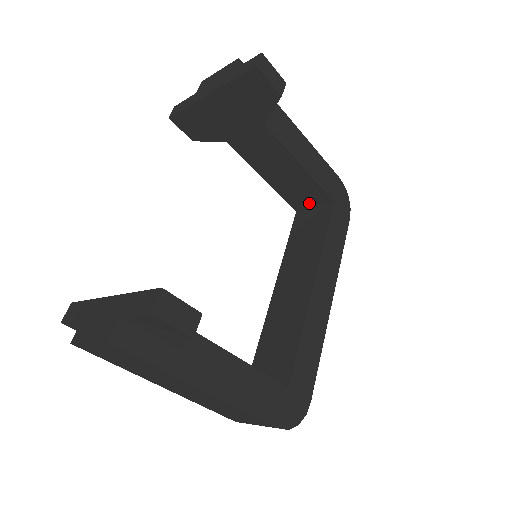
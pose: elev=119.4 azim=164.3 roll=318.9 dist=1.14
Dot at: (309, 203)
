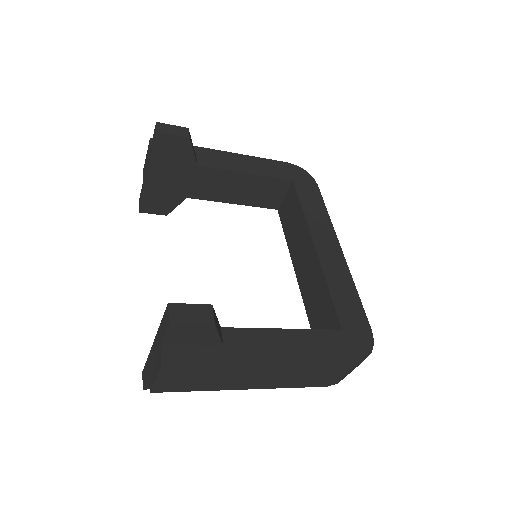
Dot at: (279, 196)
